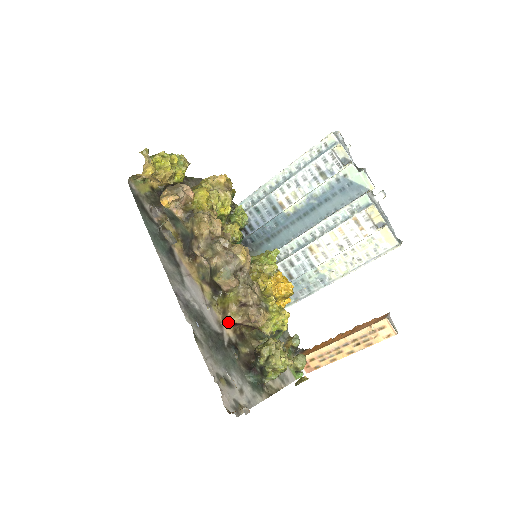
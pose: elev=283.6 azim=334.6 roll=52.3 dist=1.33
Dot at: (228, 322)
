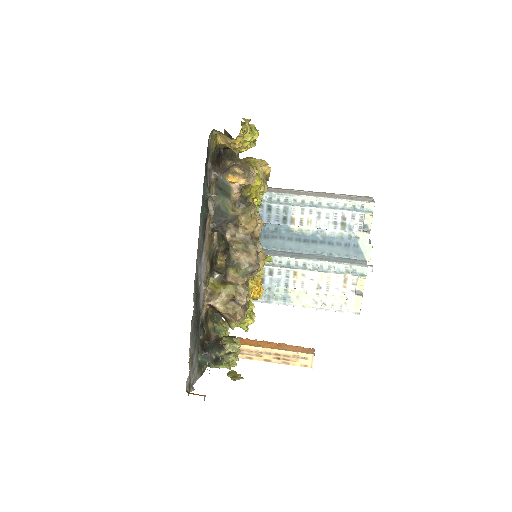
Dot at: (209, 304)
